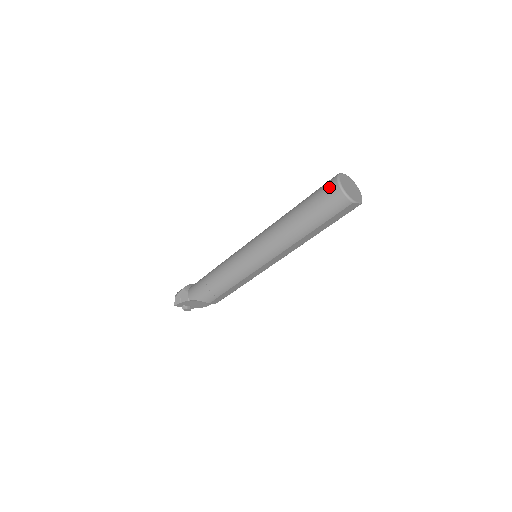
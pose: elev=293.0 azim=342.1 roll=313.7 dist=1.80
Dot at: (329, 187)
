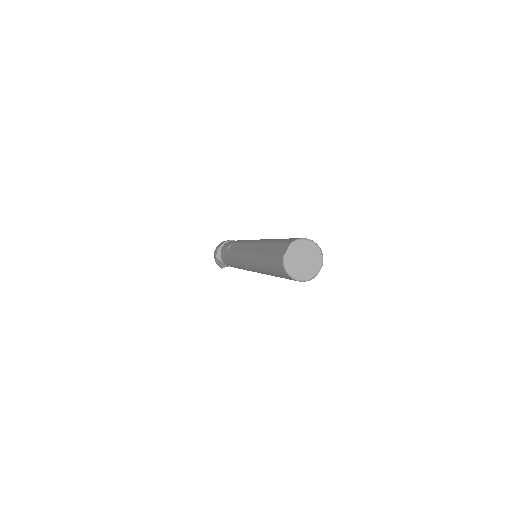
Dot at: (283, 275)
